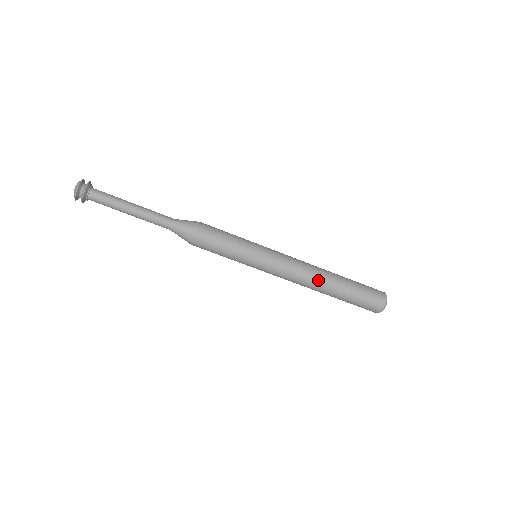
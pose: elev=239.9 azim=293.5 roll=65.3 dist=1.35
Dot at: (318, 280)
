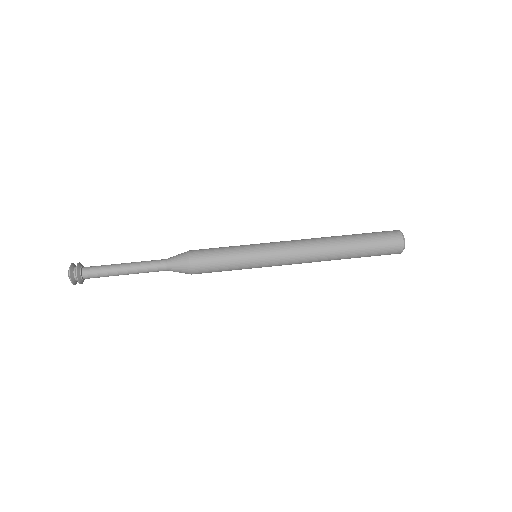
Dot at: (324, 251)
